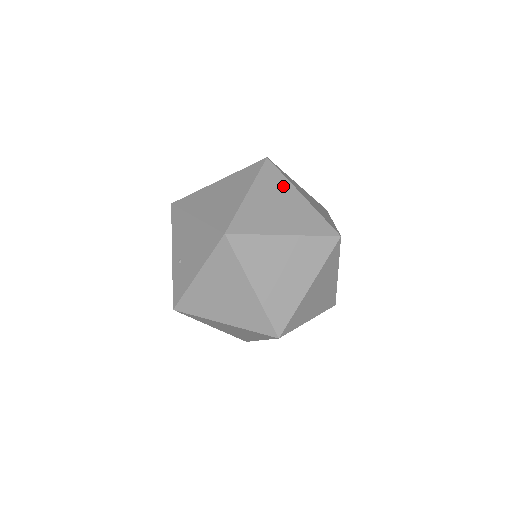
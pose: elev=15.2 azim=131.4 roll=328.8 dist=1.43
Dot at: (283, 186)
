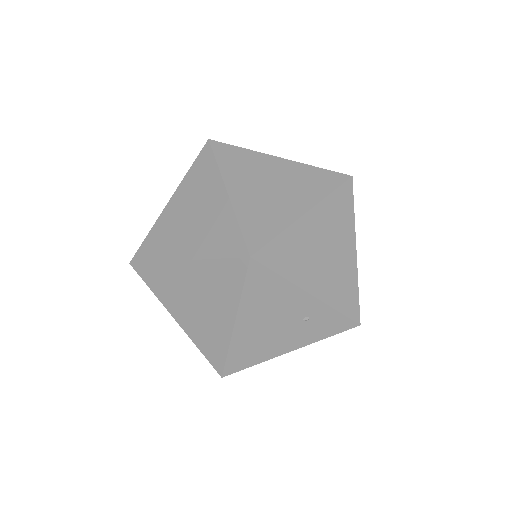
Dot at: occluded
